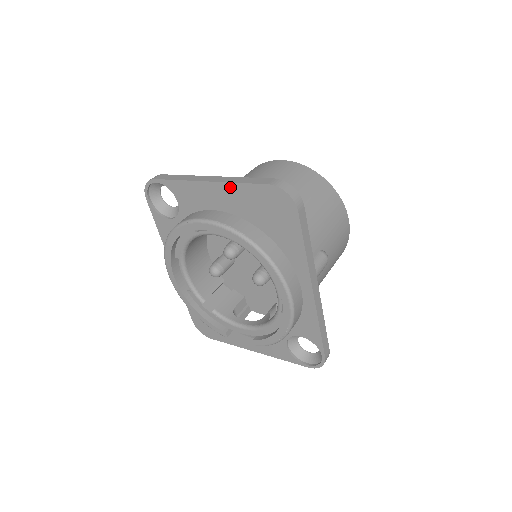
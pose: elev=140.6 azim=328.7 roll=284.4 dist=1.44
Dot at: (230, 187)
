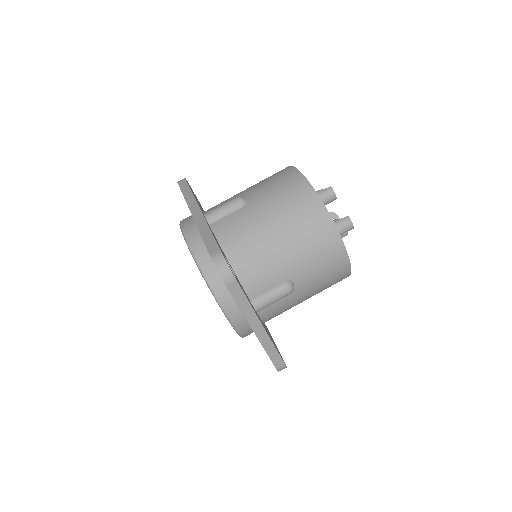
Dot at: (261, 344)
